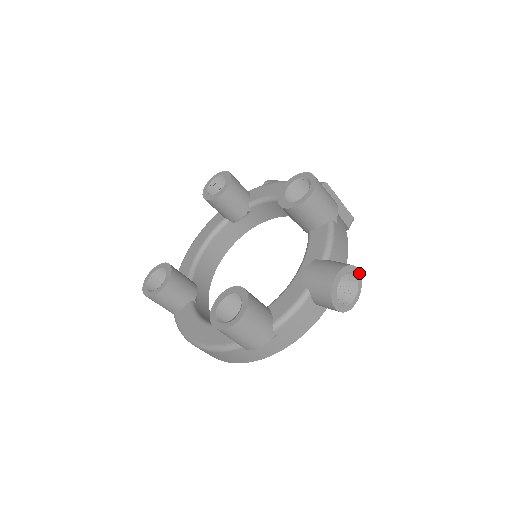
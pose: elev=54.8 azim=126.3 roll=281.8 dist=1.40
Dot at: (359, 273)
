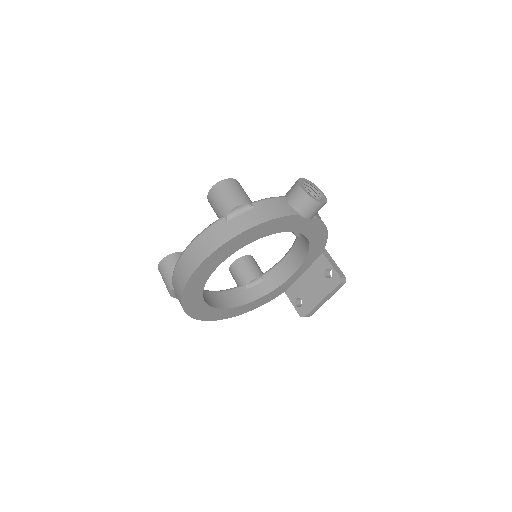
Dot at: (325, 196)
